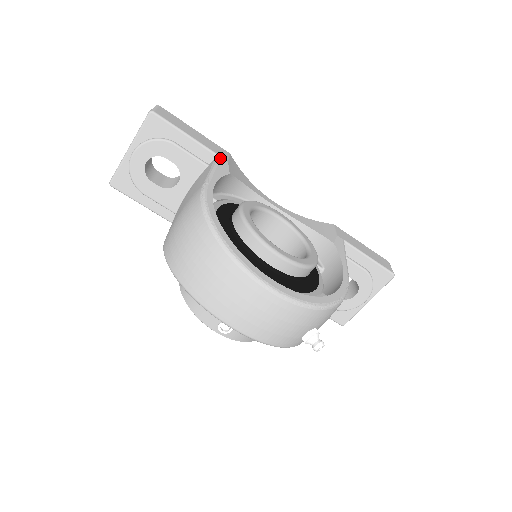
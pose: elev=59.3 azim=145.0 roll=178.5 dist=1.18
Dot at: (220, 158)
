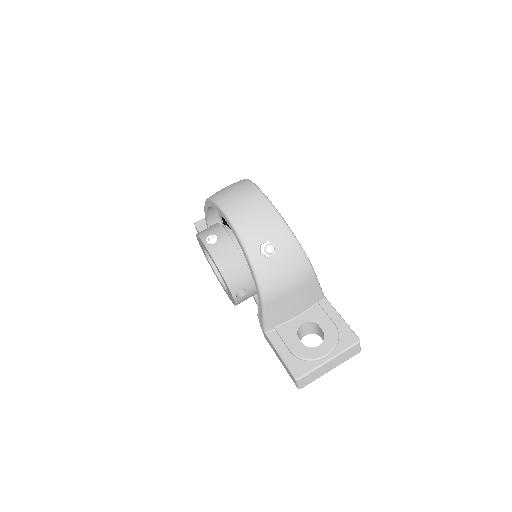
Dot at: occluded
